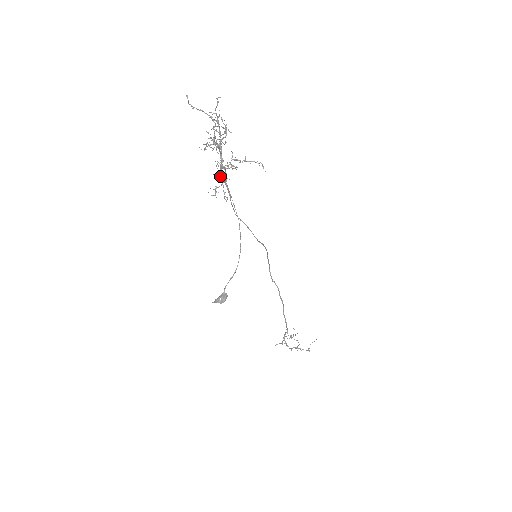
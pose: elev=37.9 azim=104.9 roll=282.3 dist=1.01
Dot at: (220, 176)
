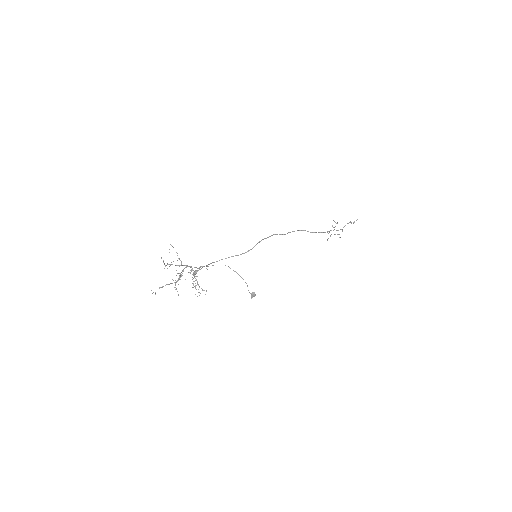
Dot at: occluded
